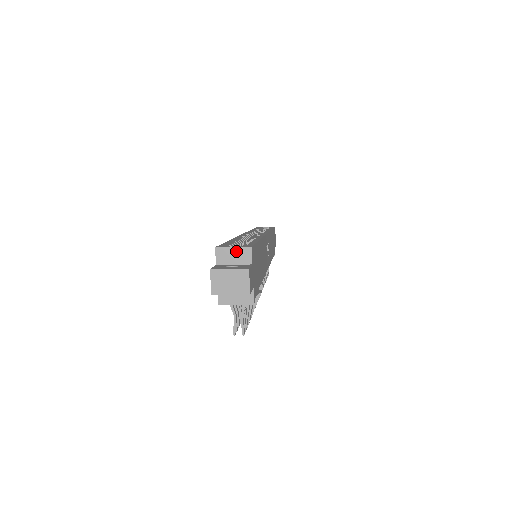
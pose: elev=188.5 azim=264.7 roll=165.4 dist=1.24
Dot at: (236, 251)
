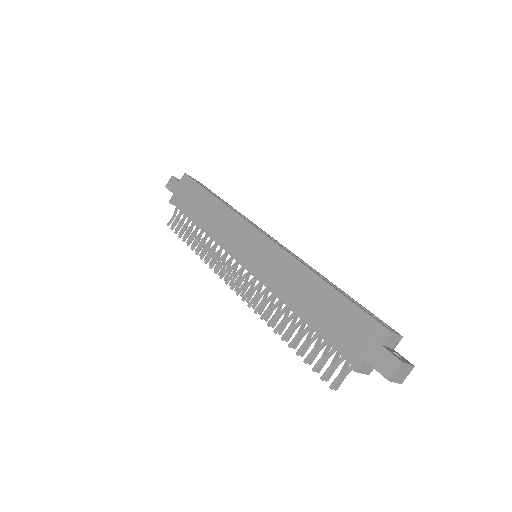
Dot at: (396, 338)
